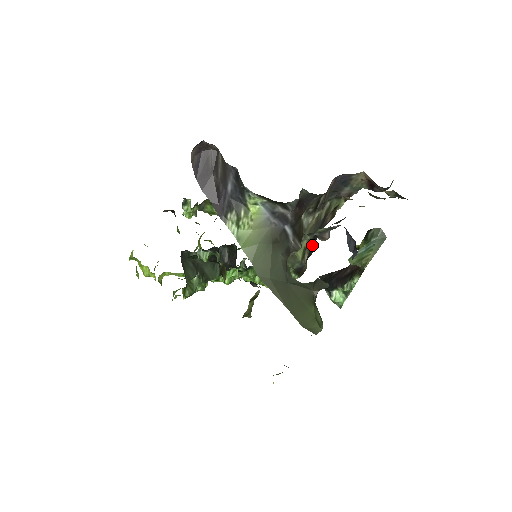
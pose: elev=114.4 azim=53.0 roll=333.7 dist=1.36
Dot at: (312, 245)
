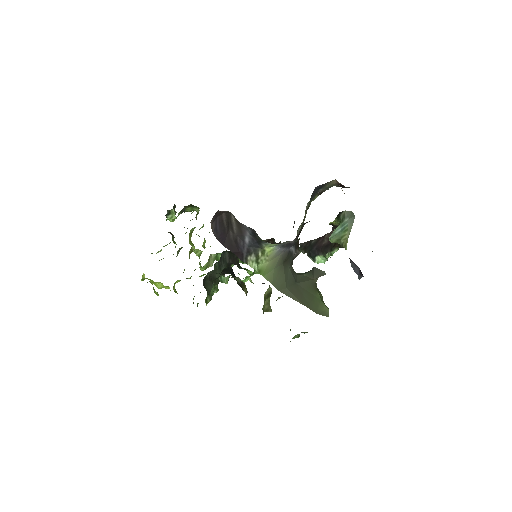
Dot at: occluded
